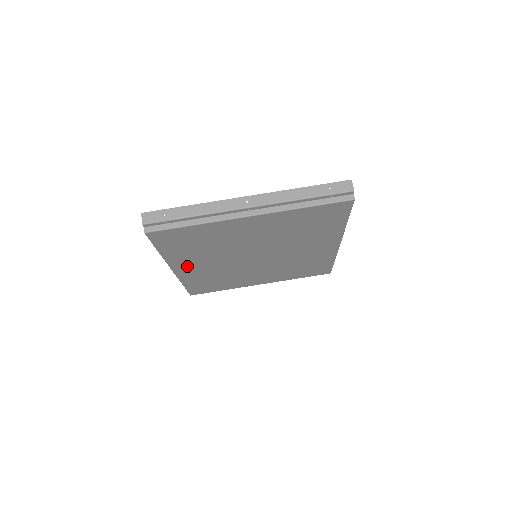
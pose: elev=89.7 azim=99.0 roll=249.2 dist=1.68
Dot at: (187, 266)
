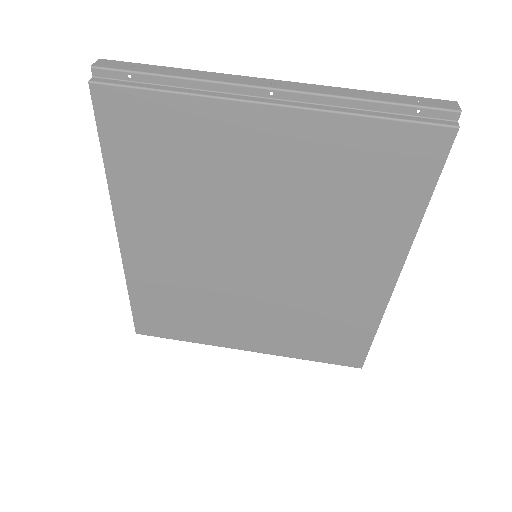
Dot at: (143, 235)
